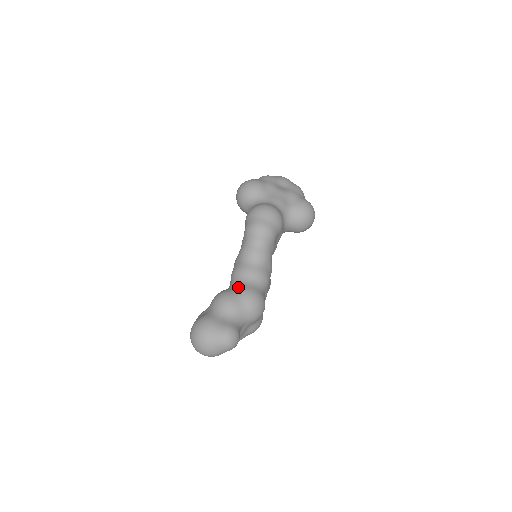
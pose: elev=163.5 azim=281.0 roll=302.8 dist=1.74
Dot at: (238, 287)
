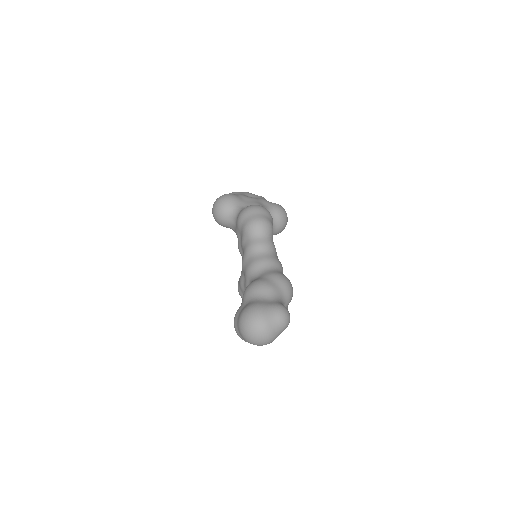
Dot at: (264, 274)
